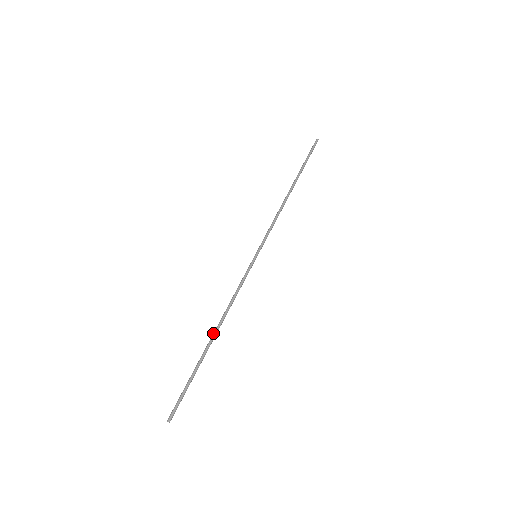
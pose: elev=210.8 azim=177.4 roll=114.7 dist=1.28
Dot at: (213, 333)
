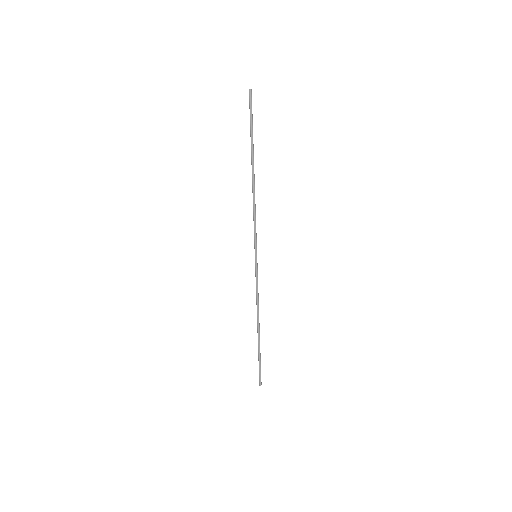
Dot at: (258, 328)
